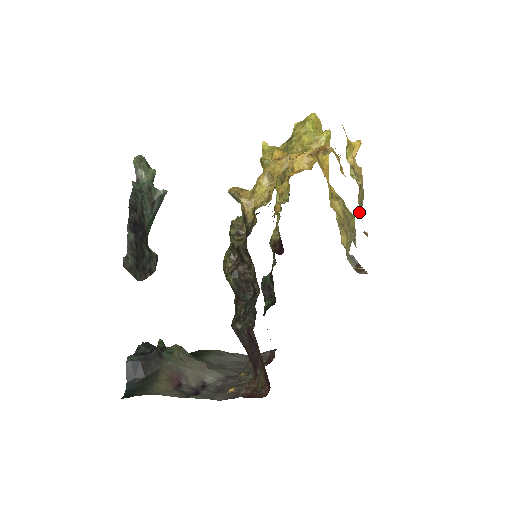
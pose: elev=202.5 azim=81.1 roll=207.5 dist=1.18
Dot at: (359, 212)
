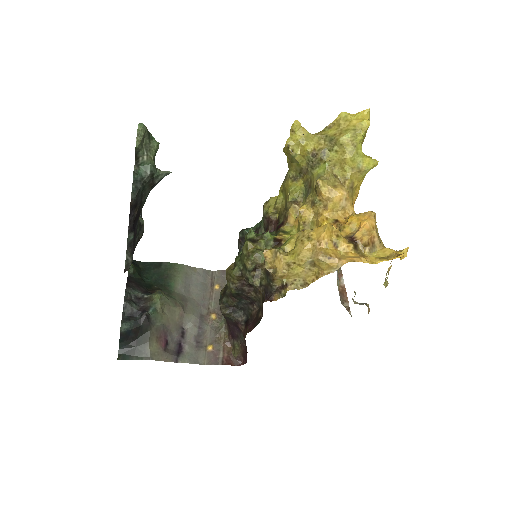
Dot at: occluded
